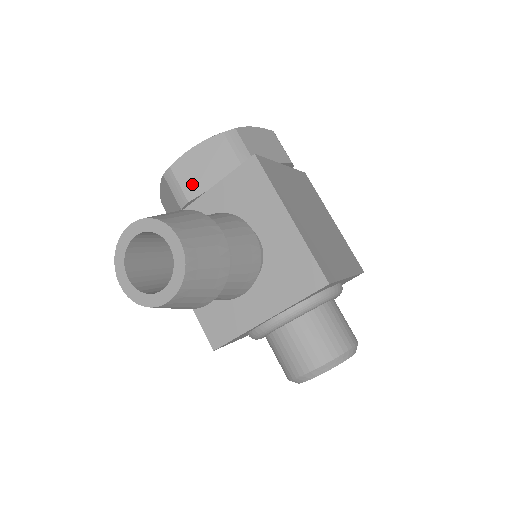
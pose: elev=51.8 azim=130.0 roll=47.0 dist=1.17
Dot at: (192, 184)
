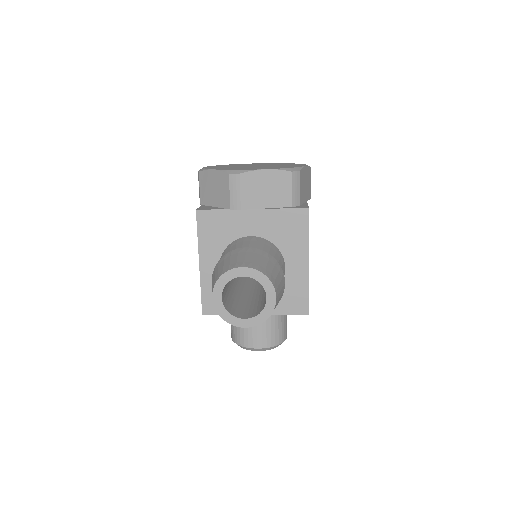
Dot at: (250, 197)
